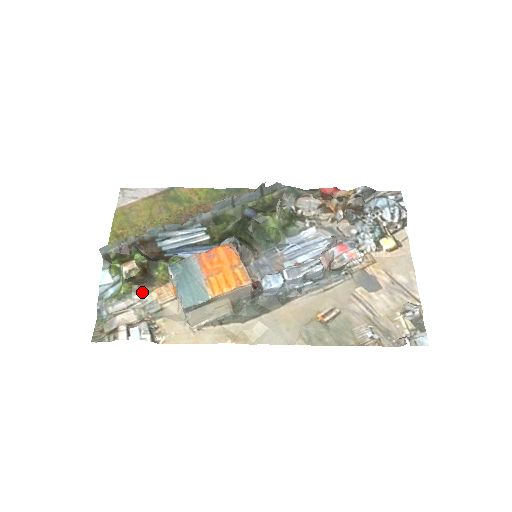
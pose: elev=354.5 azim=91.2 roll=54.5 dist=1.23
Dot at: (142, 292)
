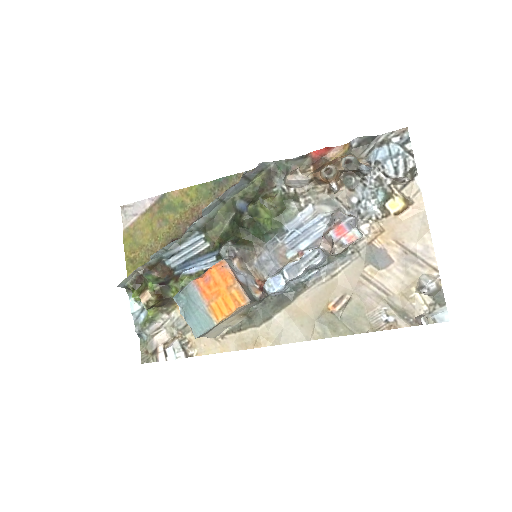
Dot at: (167, 311)
